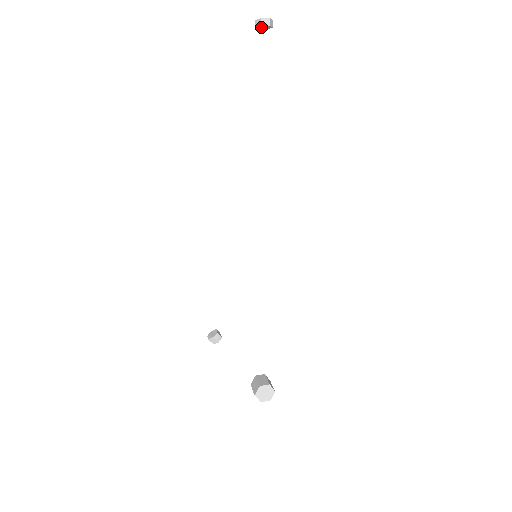
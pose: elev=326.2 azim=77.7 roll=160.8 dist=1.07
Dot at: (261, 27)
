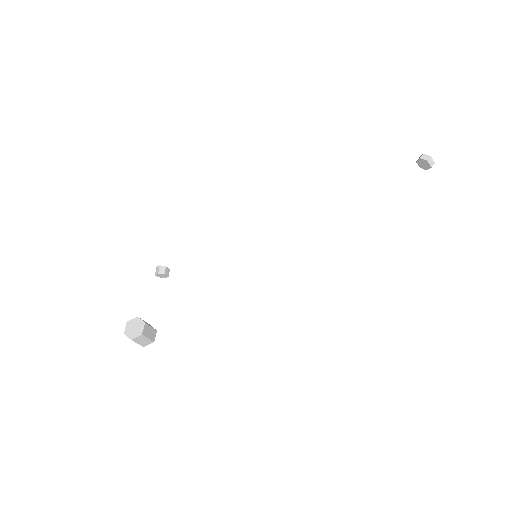
Dot at: (421, 162)
